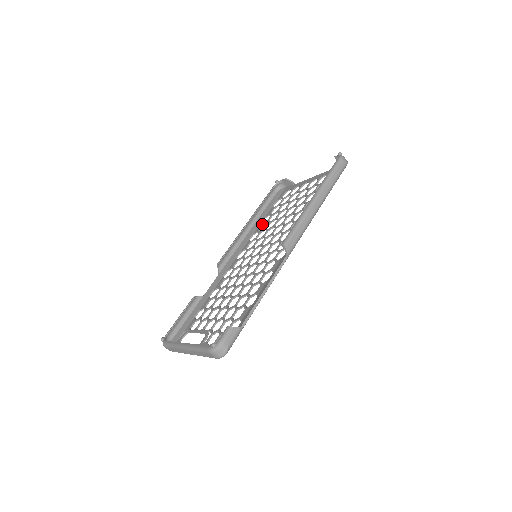
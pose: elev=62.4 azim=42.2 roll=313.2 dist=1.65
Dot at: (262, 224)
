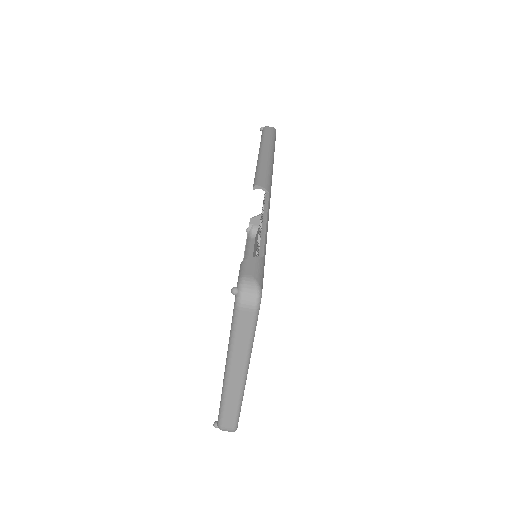
Dot at: occluded
